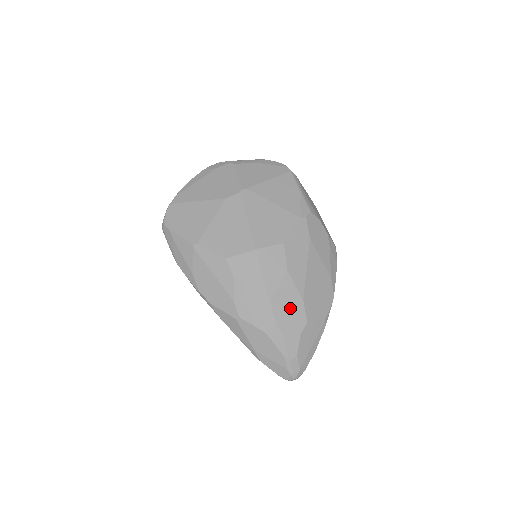
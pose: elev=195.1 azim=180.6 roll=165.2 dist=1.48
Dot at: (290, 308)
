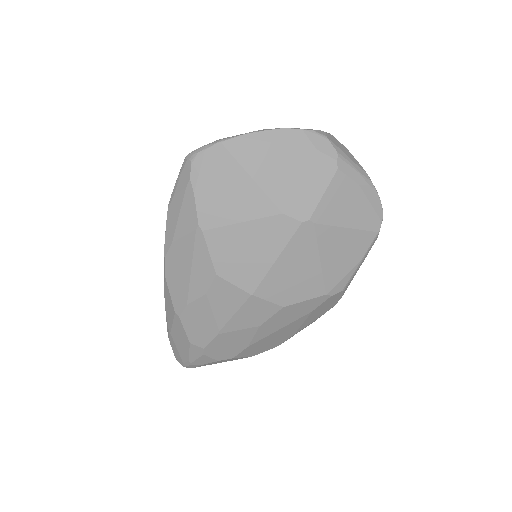
Dot at: (230, 345)
